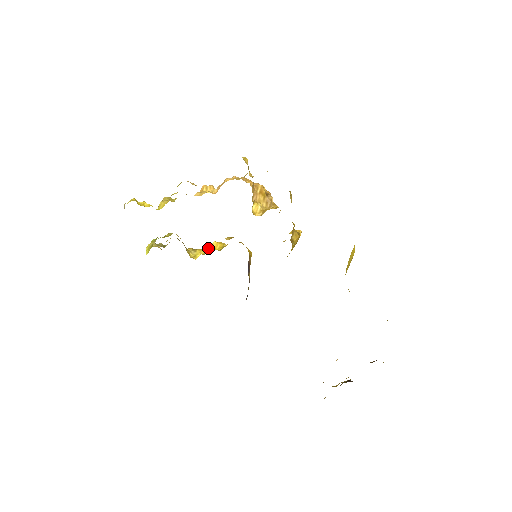
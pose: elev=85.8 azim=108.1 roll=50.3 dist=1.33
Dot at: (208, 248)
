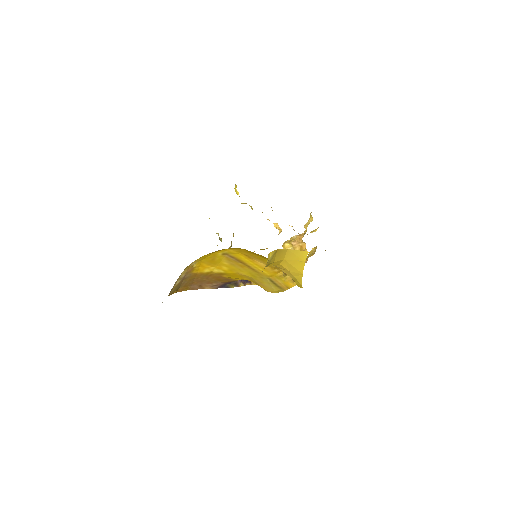
Dot at: occluded
